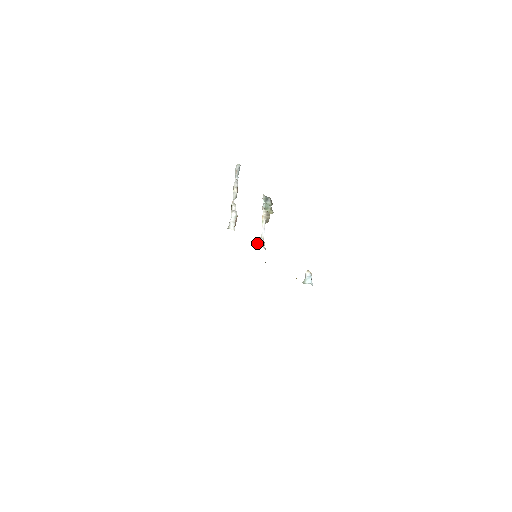
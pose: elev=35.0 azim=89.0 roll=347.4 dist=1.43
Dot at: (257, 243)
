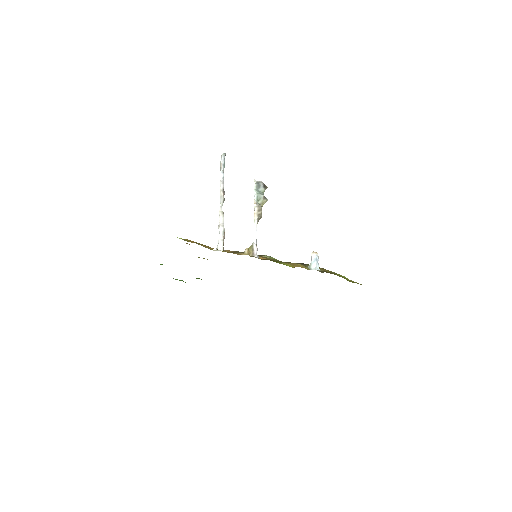
Dot at: (250, 252)
